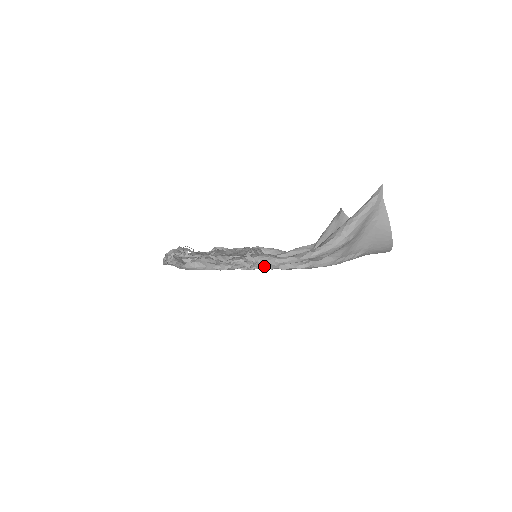
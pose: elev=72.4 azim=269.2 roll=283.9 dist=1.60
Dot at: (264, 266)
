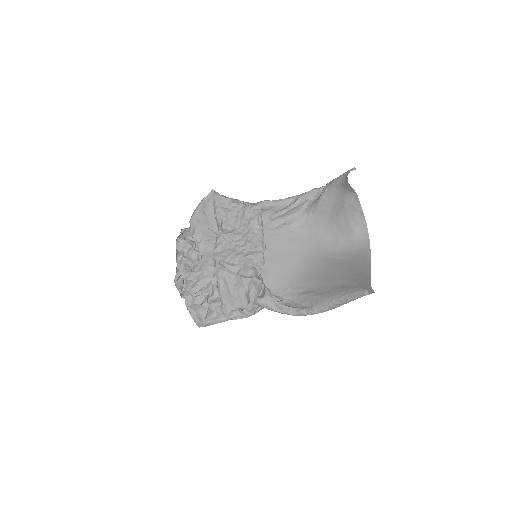
Dot at: occluded
